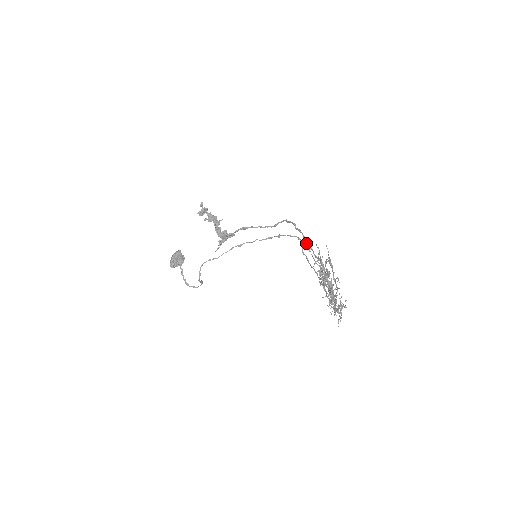
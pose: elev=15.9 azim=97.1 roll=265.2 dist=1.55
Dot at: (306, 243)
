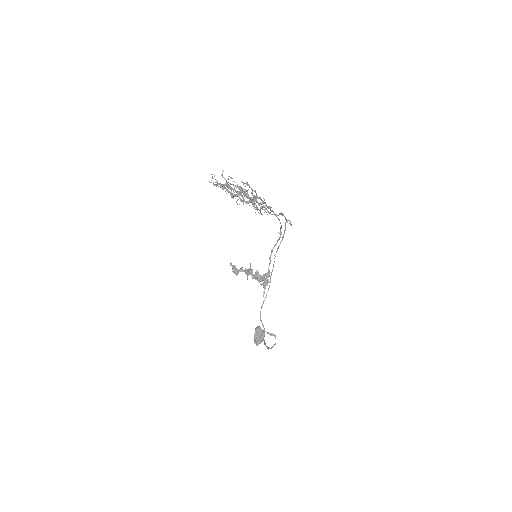
Dot at: (267, 207)
